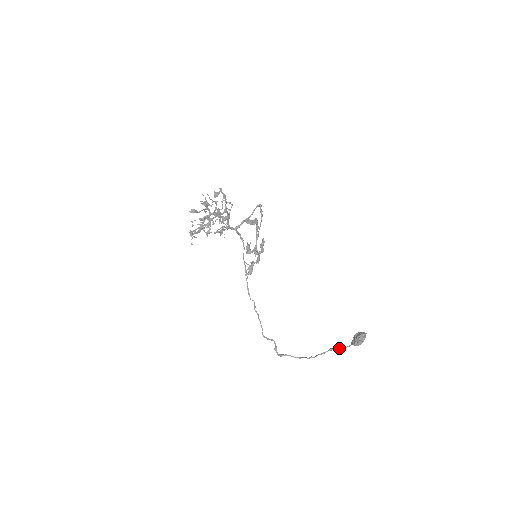
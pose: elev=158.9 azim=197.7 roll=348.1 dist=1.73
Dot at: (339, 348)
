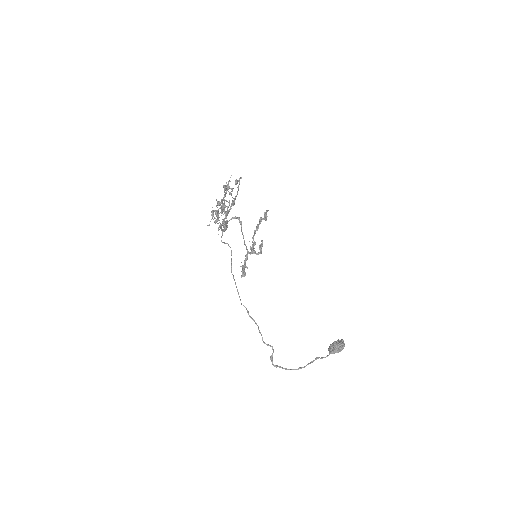
Dot at: (322, 357)
